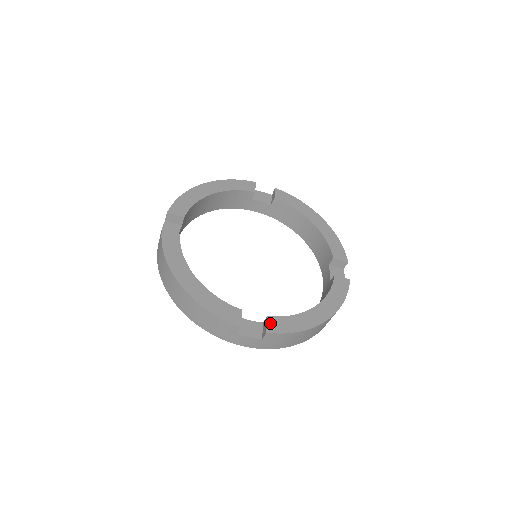
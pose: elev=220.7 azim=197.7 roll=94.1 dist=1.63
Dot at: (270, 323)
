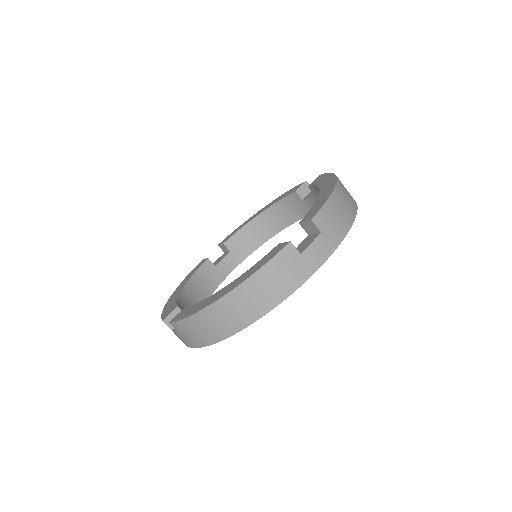
Dot at: (306, 219)
